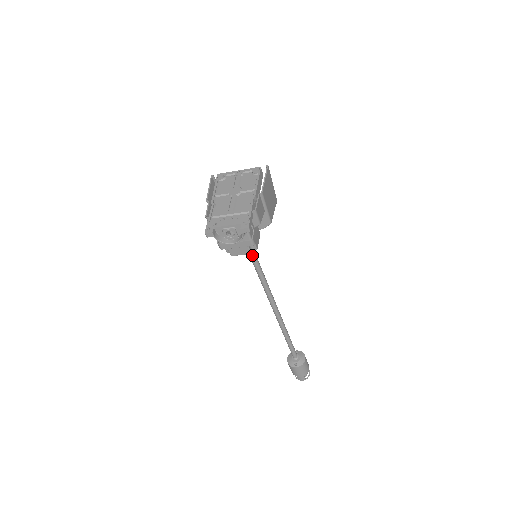
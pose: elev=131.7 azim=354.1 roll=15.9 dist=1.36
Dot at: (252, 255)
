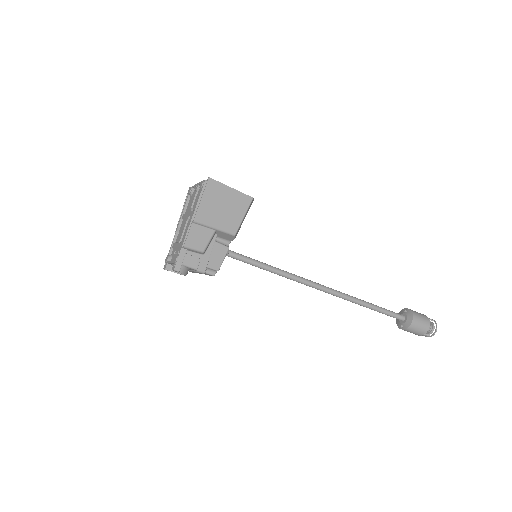
Dot at: (242, 261)
